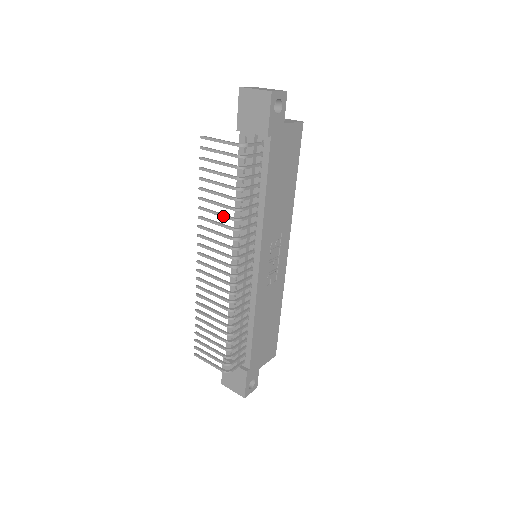
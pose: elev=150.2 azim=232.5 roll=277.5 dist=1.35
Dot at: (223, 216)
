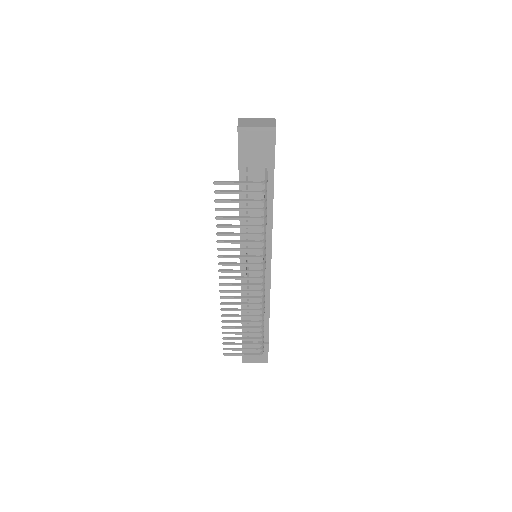
Dot at: (249, 243)
